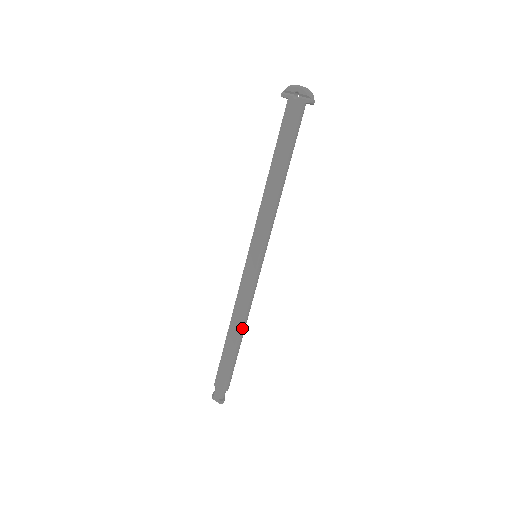
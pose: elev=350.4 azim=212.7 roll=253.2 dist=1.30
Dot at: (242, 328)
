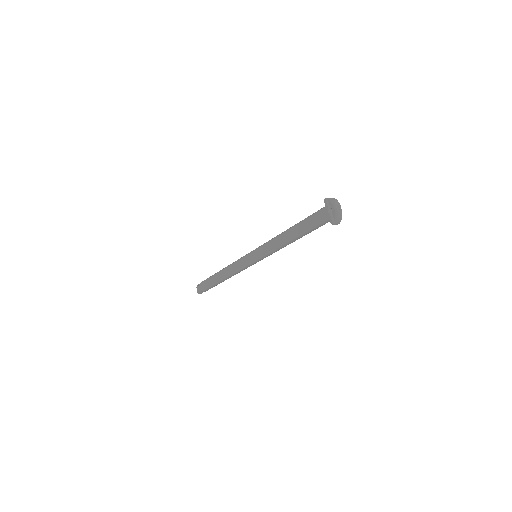
Dot at: (227, 278)
